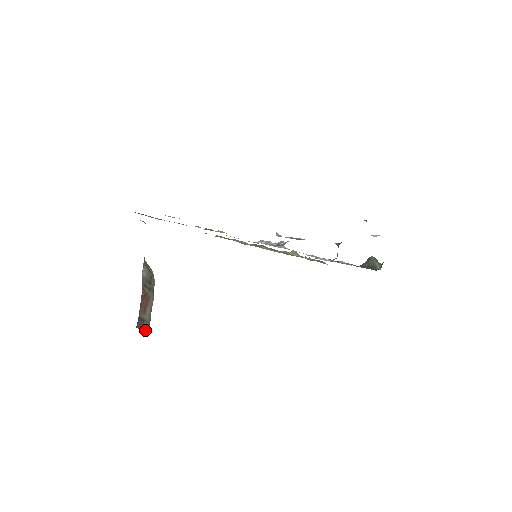
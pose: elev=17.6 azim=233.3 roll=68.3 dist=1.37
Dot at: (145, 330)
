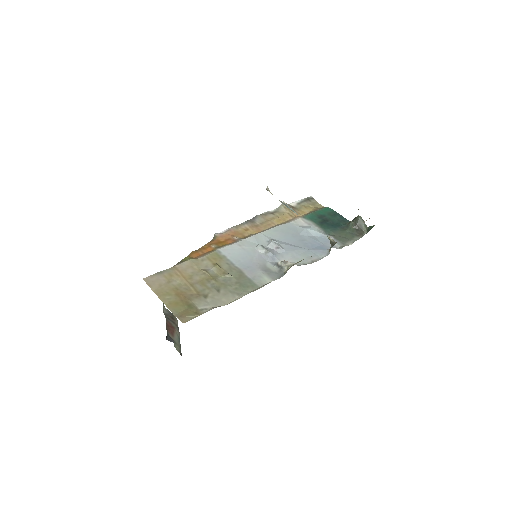
Dot at: (177, 349)
